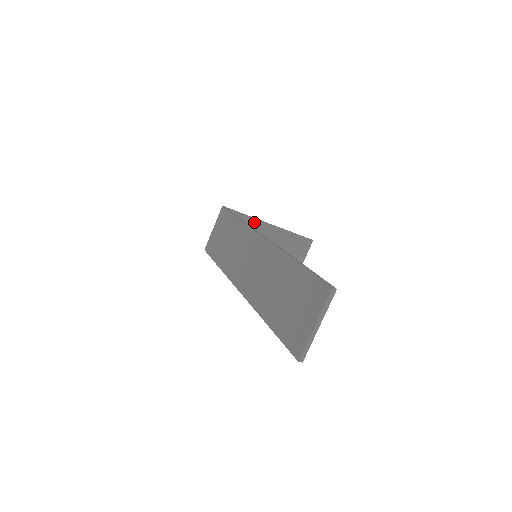
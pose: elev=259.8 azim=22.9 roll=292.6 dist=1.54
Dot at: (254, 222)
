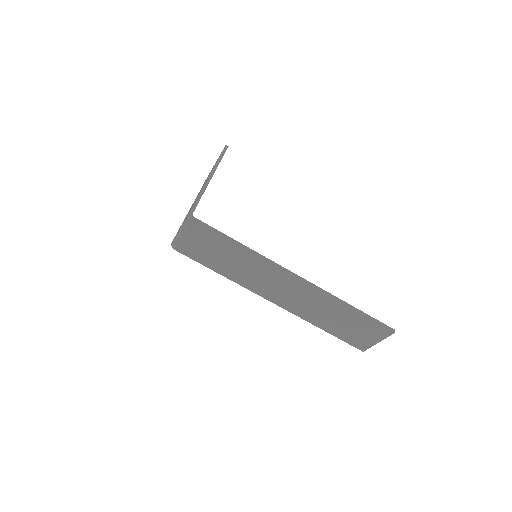
Dot at: occluded
